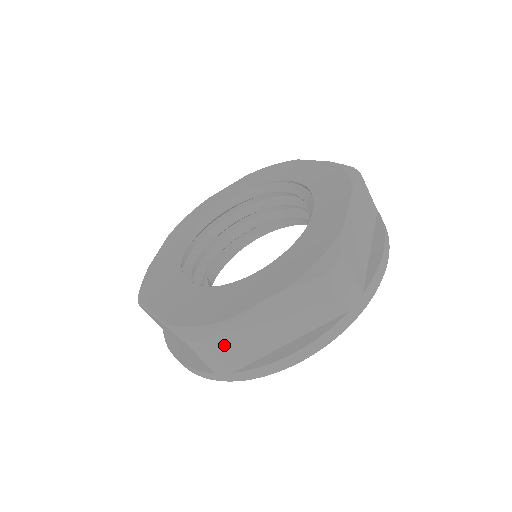
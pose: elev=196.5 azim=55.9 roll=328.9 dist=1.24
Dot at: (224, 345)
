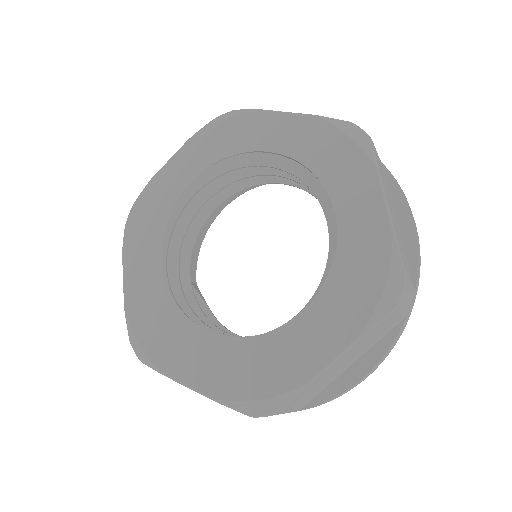
Dot at: (295, 404)
